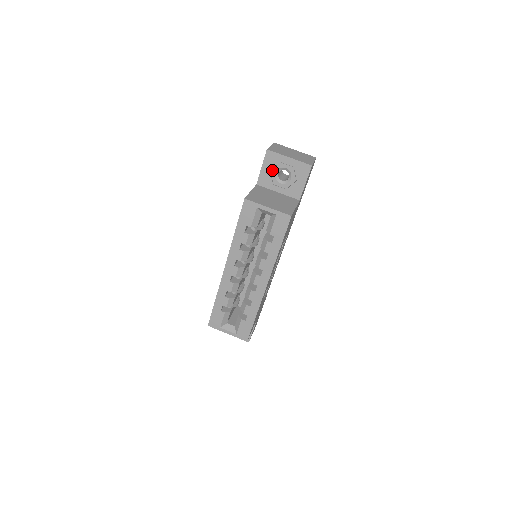
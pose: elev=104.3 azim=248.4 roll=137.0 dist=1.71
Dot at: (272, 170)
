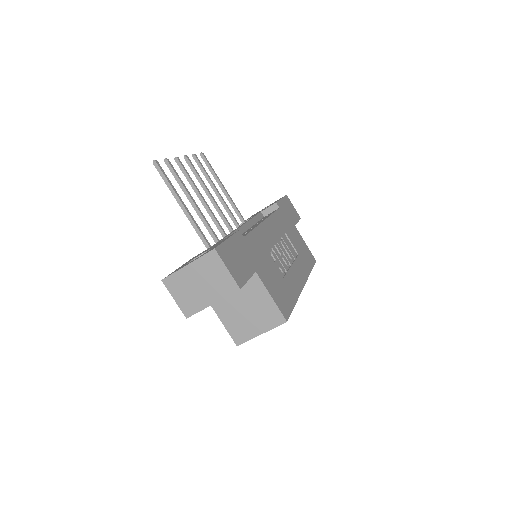
Dot at: occluded
